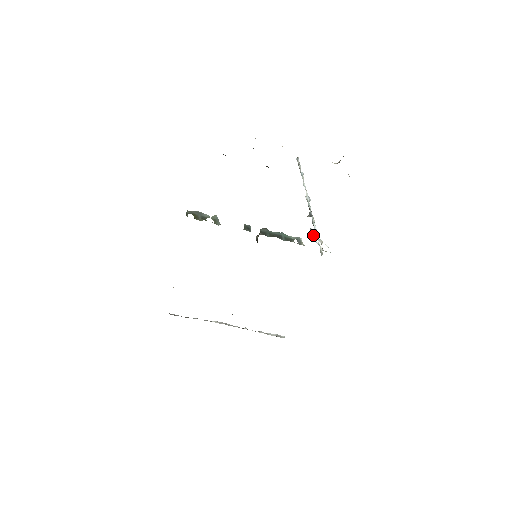
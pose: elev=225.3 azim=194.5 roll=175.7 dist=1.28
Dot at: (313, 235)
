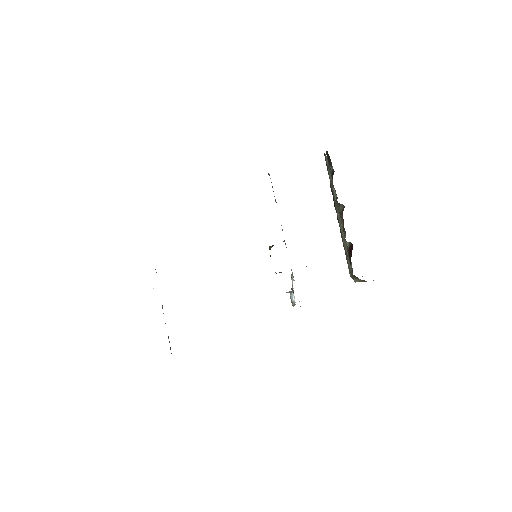
Dot at: occluded
